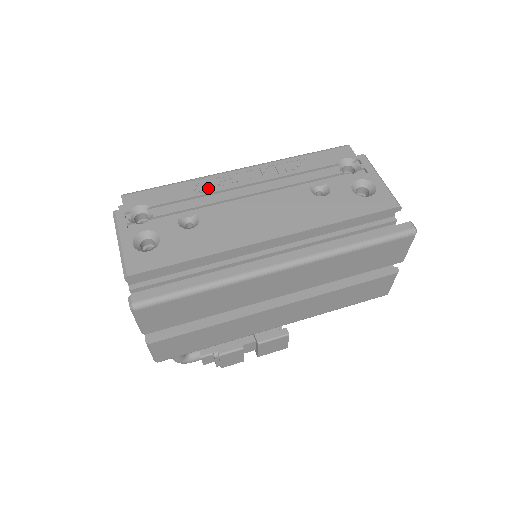
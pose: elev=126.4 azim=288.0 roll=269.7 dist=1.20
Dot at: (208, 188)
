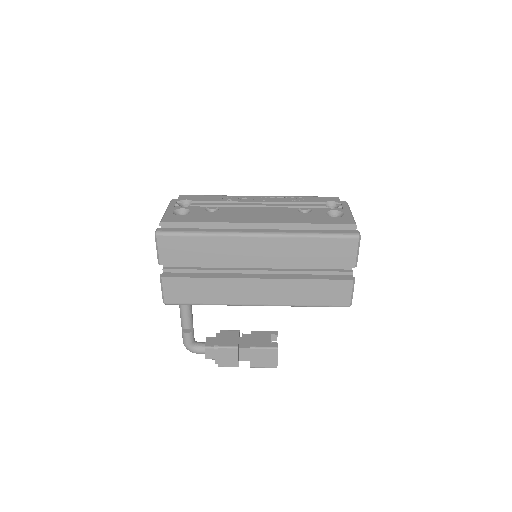
Dot at: (233, 199)
